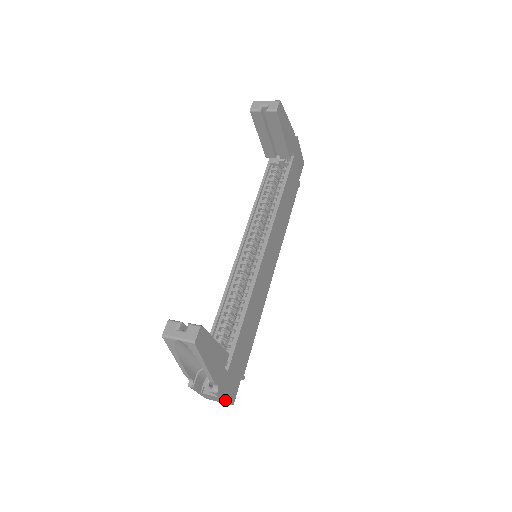
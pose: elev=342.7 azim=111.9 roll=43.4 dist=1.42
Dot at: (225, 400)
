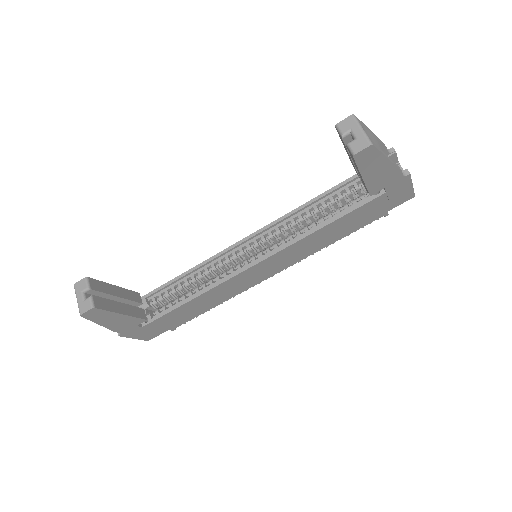
Dot at: (136, 337)
